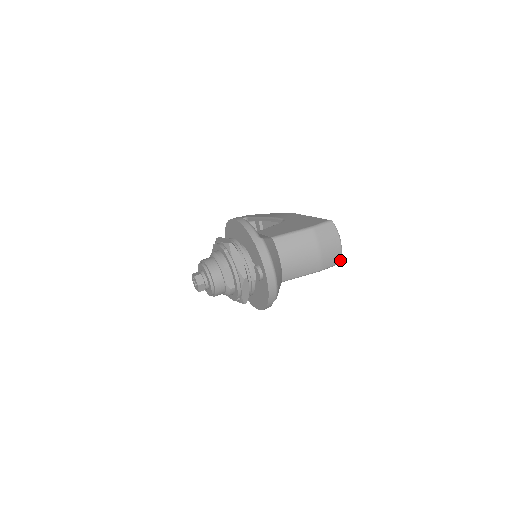
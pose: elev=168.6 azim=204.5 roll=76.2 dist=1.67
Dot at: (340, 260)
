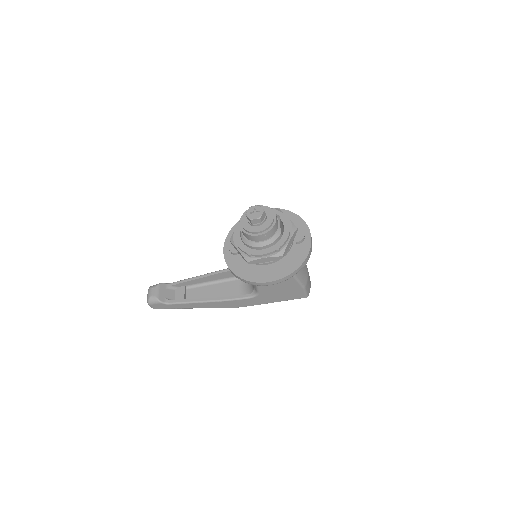
Dot at: occluded
